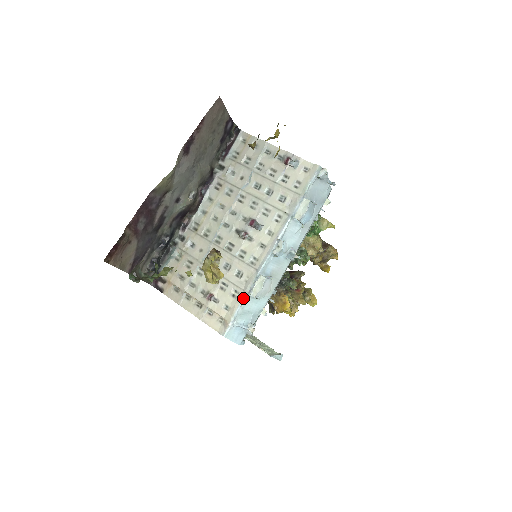
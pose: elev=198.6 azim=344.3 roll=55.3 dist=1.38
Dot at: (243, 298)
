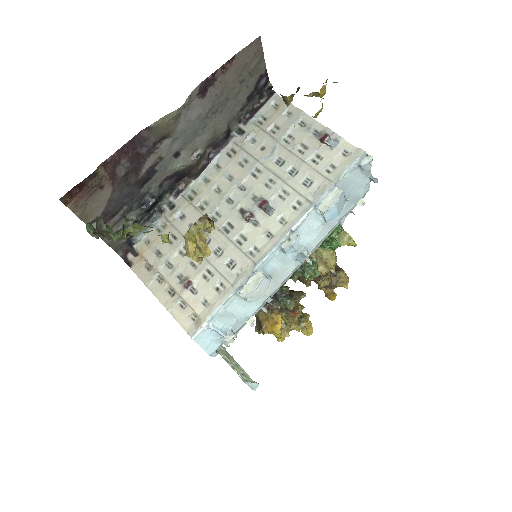
Dot at: (229, 295)
